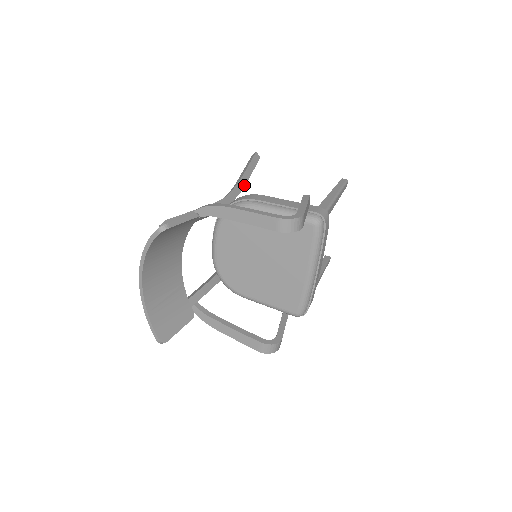
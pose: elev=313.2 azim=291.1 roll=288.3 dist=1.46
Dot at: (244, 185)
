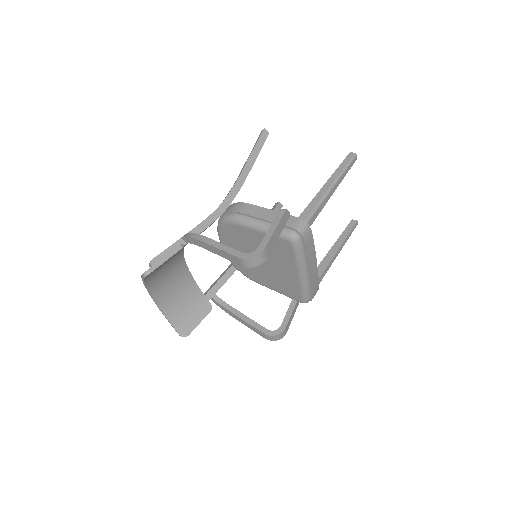
Dot at: (244, 181)
